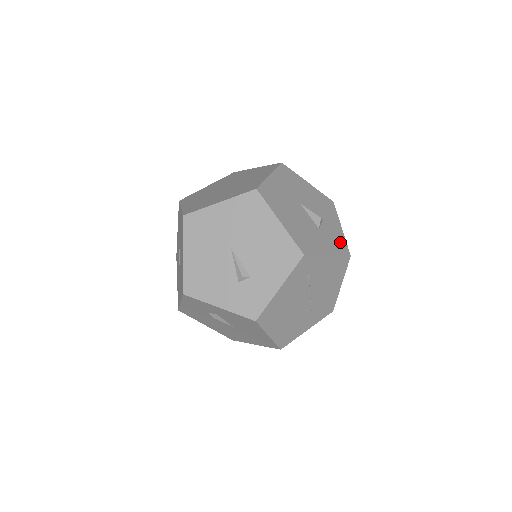
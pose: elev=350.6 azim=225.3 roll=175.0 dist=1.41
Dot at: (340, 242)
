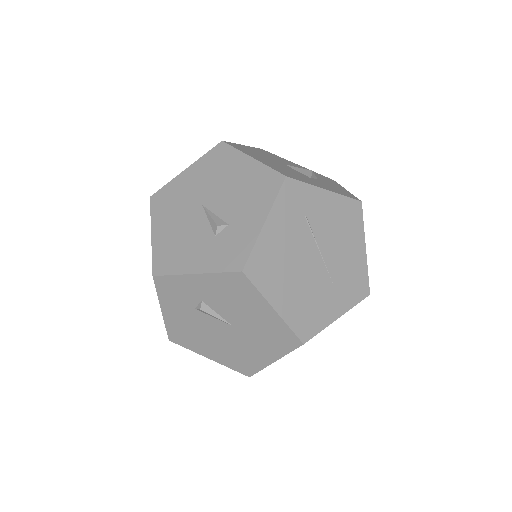
Dot at: (344, 192)
